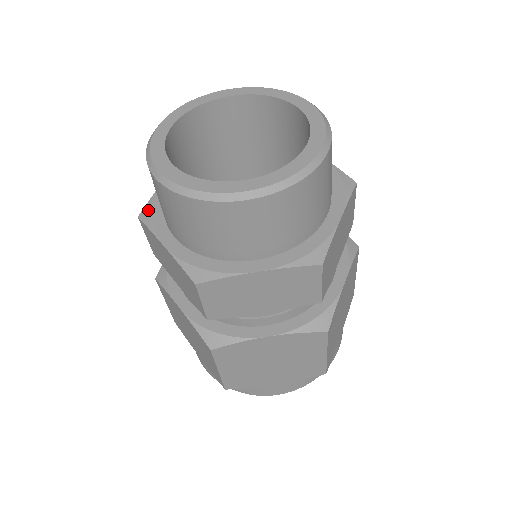
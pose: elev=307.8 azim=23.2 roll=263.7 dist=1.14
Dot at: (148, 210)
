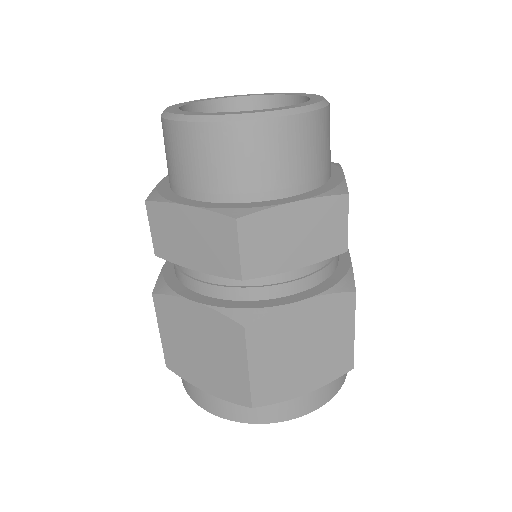
Dot at: occluded
